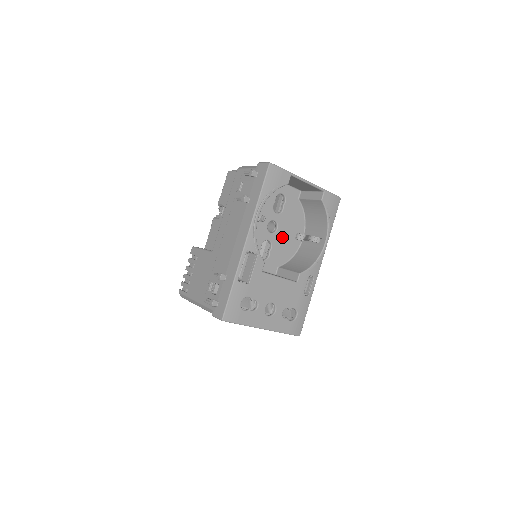
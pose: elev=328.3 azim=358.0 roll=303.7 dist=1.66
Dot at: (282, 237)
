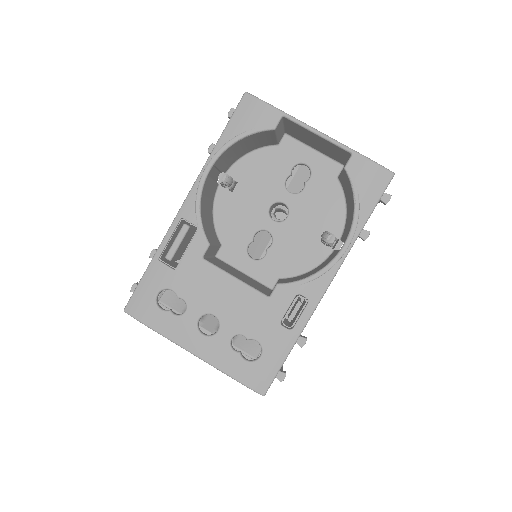
Dot at: (295, 232)
